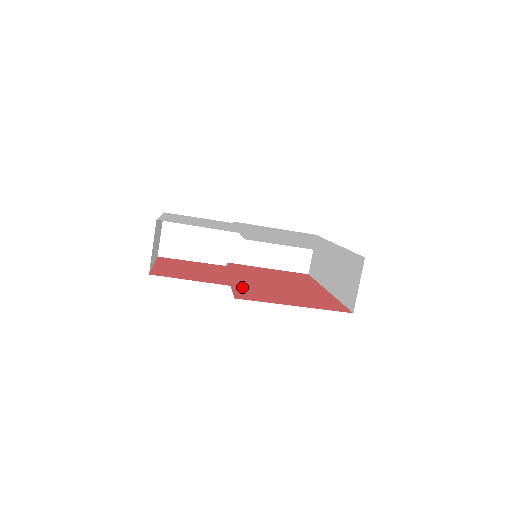
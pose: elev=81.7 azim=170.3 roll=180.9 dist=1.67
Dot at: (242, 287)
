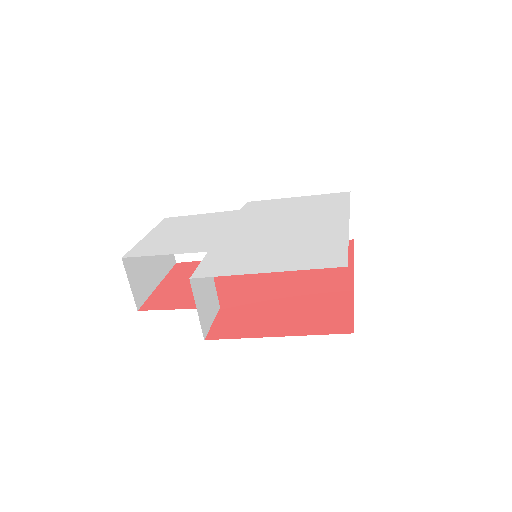
Dot at: (233, 307)
